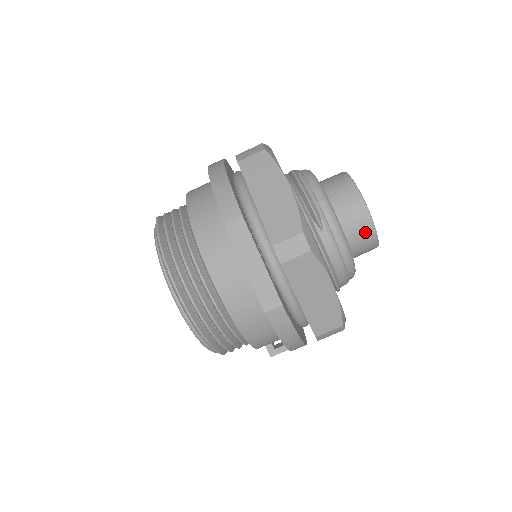
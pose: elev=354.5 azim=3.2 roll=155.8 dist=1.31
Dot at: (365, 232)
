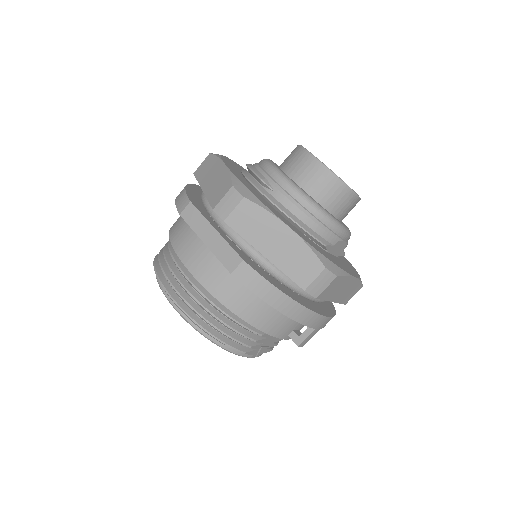
Dot at: (323, 179)
